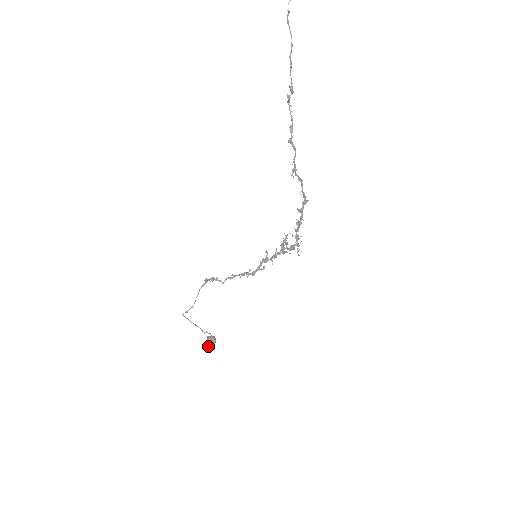
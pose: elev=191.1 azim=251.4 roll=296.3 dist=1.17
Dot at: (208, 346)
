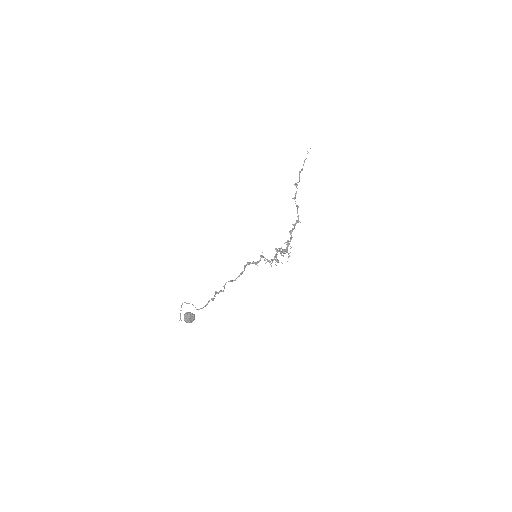
Dot at: (186, 312)
